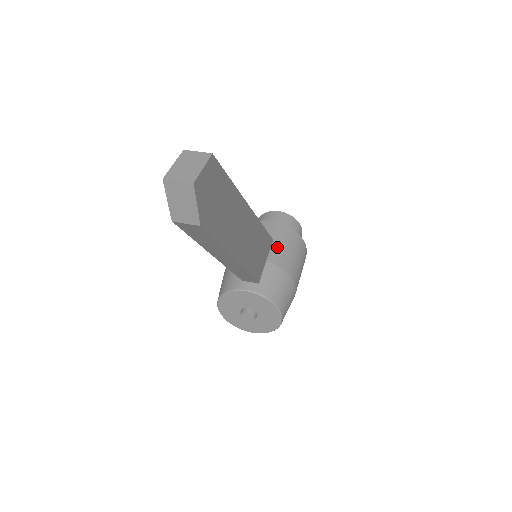
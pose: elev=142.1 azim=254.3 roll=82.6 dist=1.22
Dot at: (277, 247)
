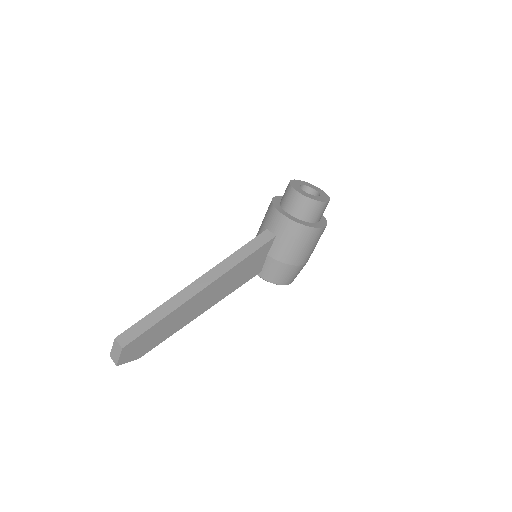
Dot at: (278, 242)
